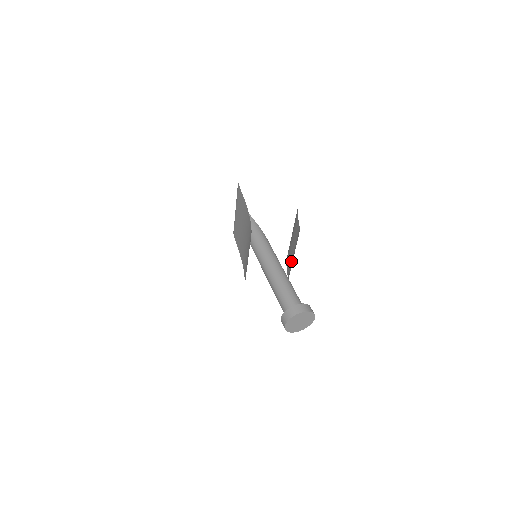
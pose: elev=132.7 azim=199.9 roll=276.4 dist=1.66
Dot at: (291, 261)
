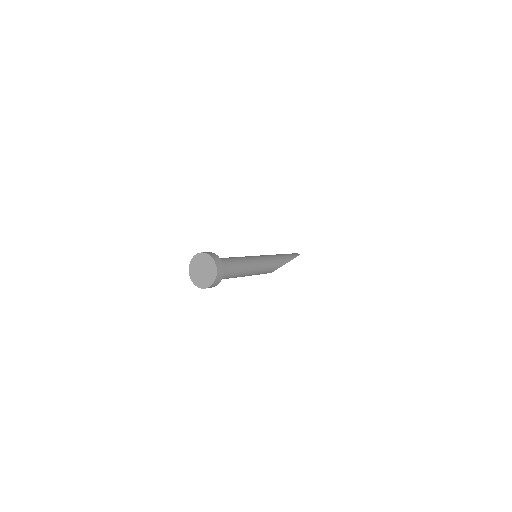
Dot at: occluded
